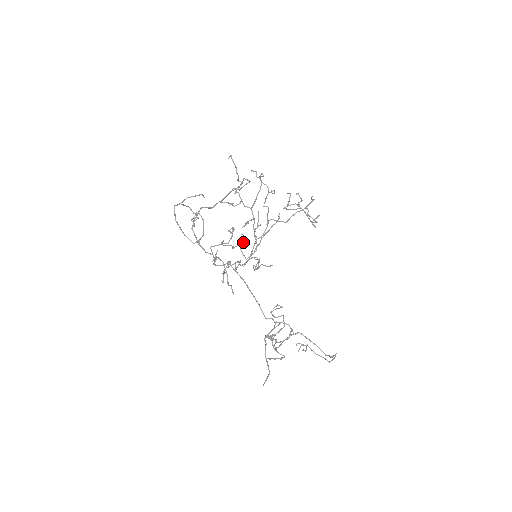
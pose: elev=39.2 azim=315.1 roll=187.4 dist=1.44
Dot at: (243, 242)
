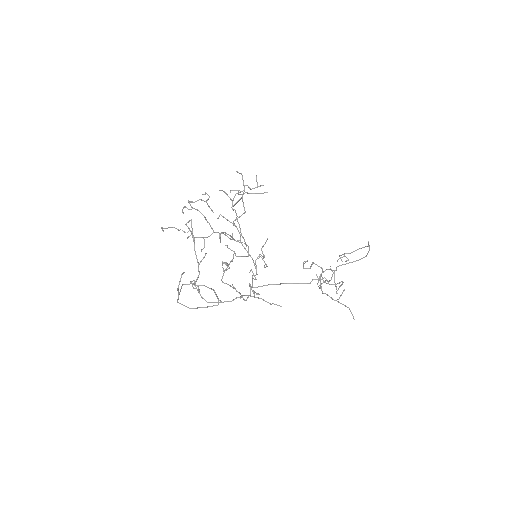
Dot at: (234, 252)
